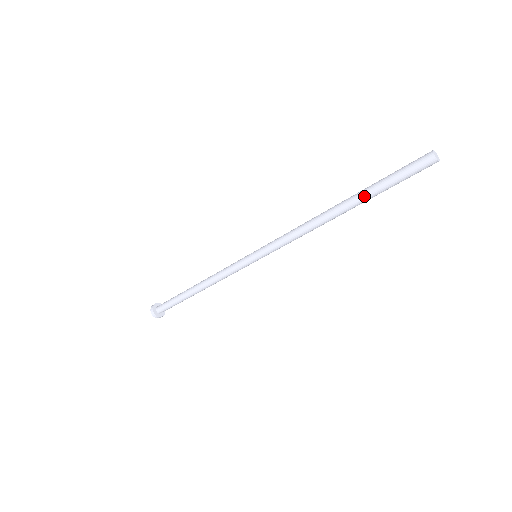
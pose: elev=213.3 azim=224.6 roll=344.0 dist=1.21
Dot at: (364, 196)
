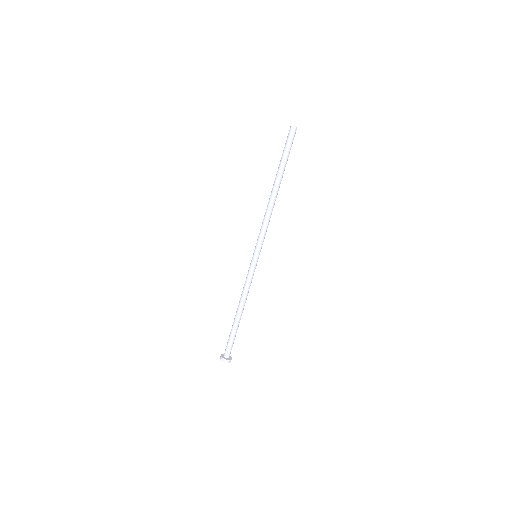
Dot at: (282, 171)
